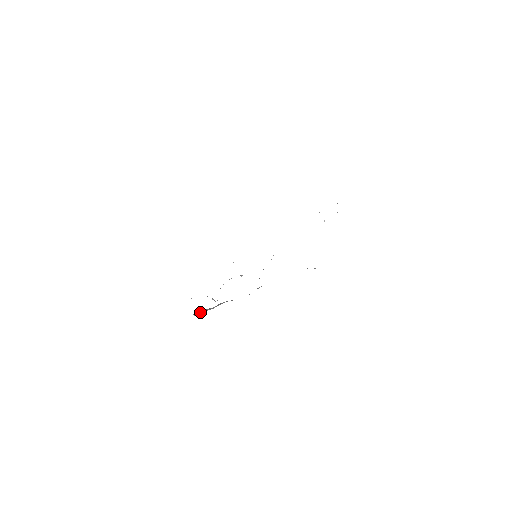
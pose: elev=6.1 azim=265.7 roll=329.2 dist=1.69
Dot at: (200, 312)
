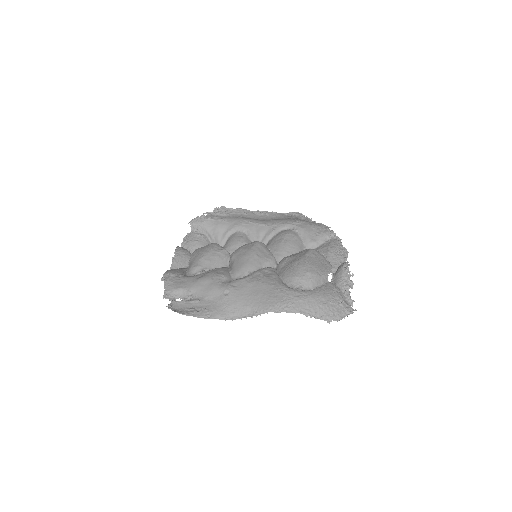
Dot at: (197, 229)
